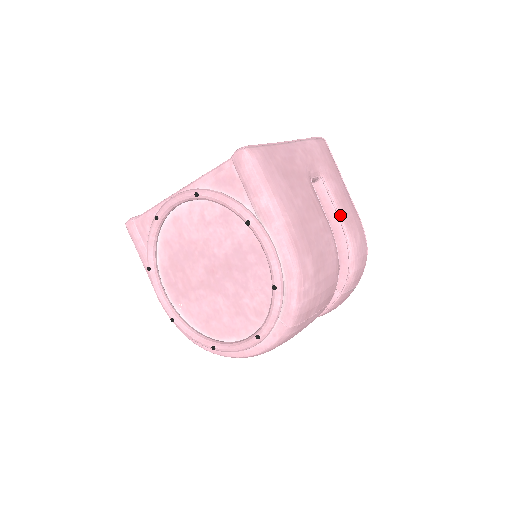
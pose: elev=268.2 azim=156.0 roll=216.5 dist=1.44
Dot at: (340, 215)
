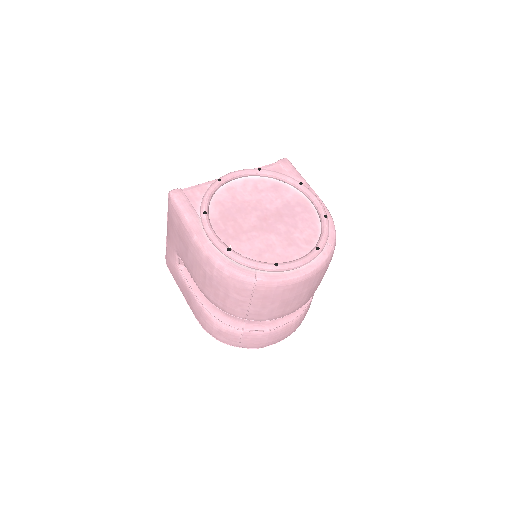
Dot at: occluded
